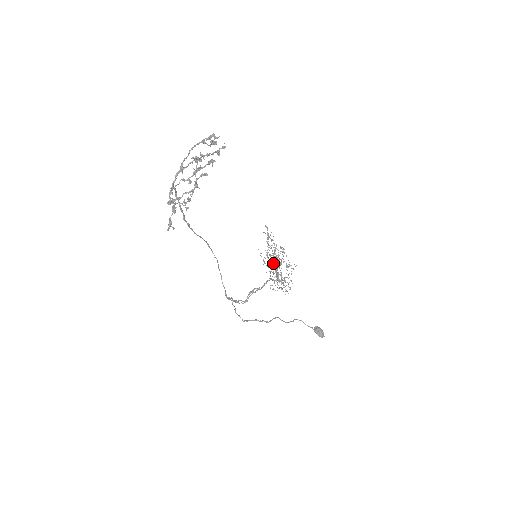
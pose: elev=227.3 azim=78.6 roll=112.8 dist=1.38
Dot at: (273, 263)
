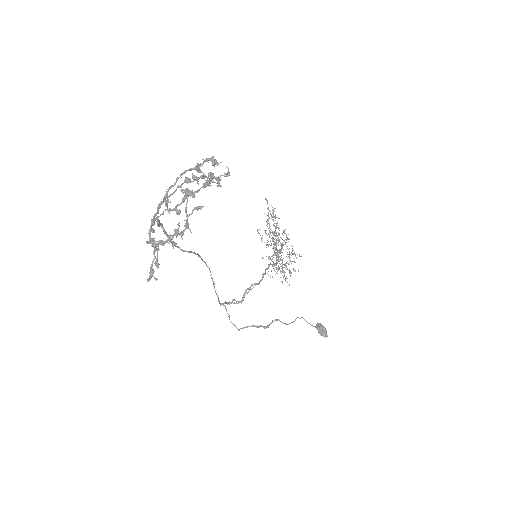
Dot at: occluded
